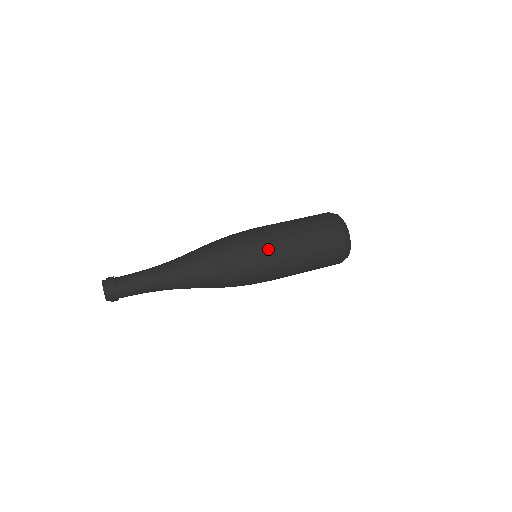
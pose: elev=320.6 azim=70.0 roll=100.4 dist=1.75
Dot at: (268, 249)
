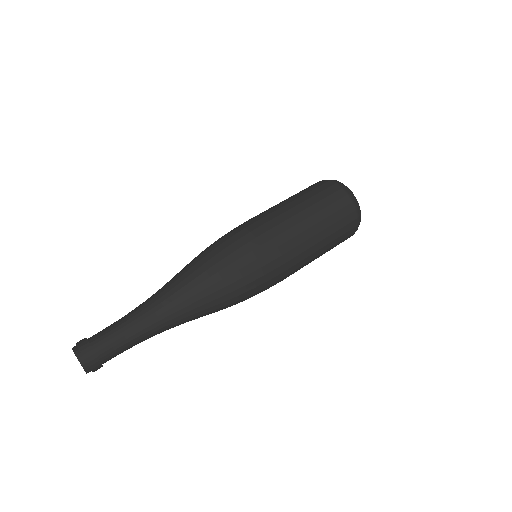
Dot at: (284, 272)
